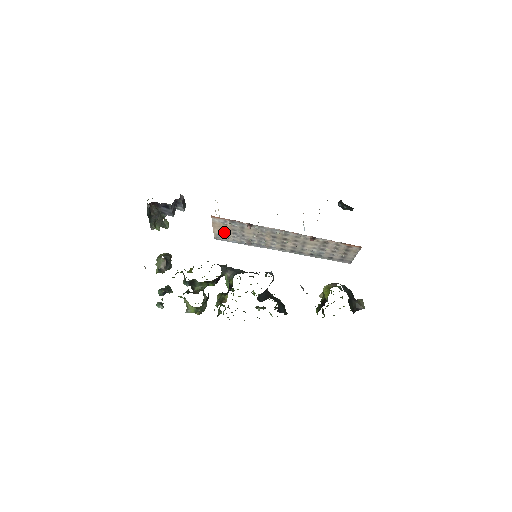
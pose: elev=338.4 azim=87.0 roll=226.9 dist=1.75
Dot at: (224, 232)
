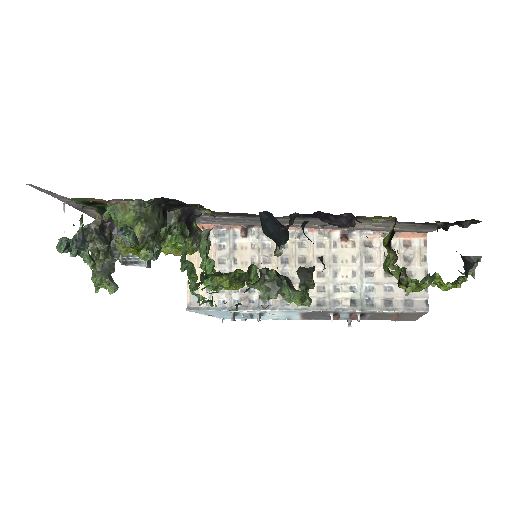
Dot at: occluded
